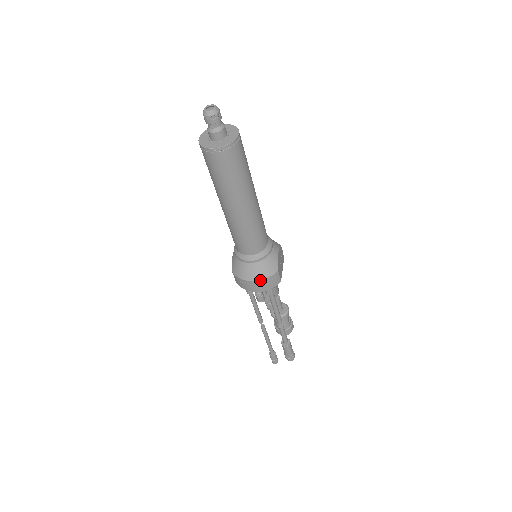
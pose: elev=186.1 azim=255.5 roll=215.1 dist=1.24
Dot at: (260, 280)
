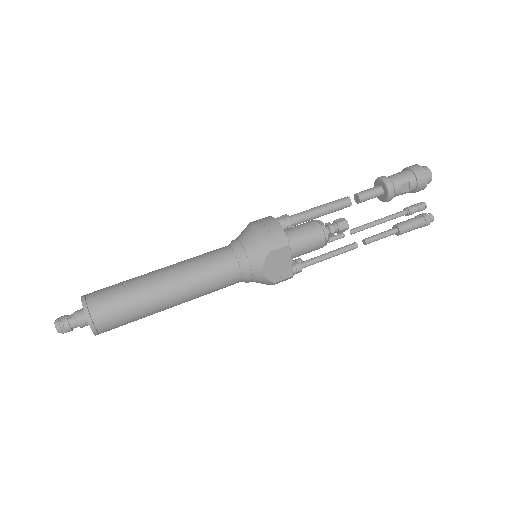
Dot at: occluded
